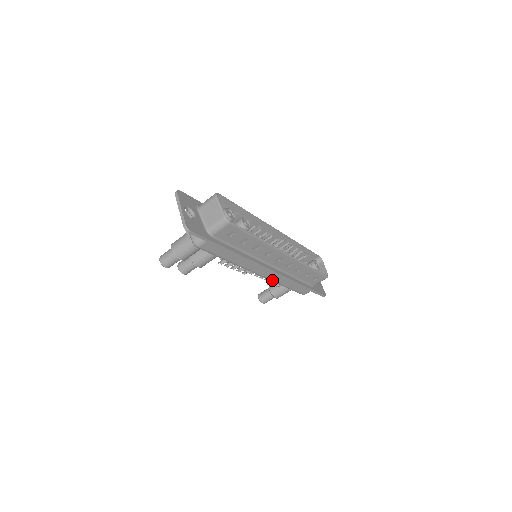
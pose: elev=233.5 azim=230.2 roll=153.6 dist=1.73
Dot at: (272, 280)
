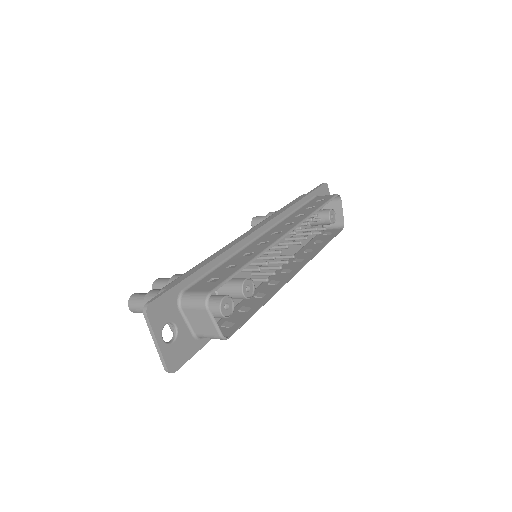
Dot at: occluded
